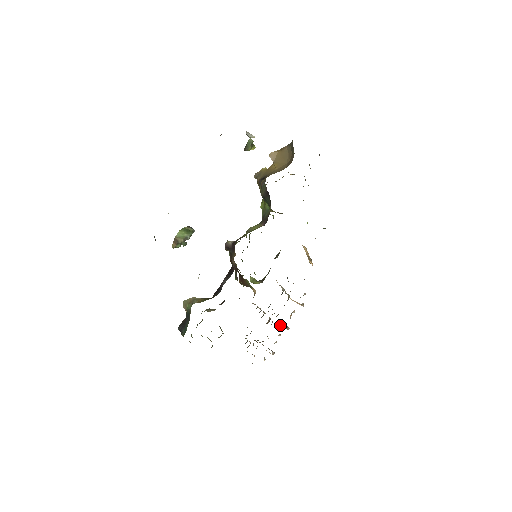
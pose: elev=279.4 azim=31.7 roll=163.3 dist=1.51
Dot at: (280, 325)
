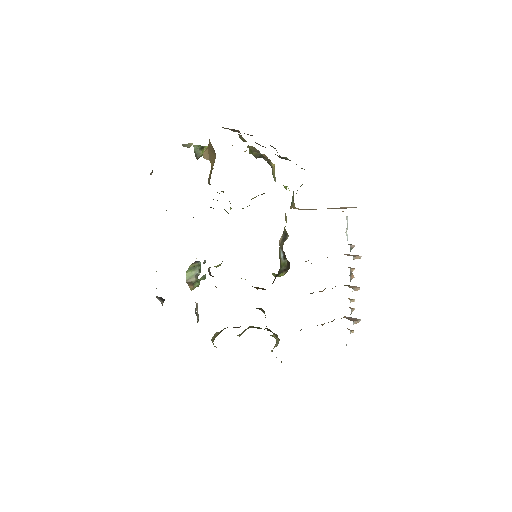
Dot at: occluded
